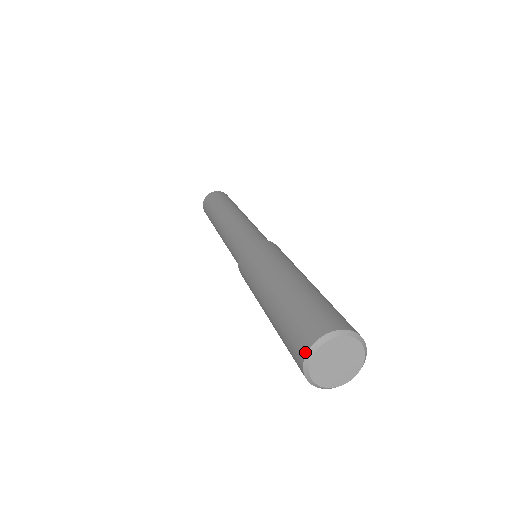
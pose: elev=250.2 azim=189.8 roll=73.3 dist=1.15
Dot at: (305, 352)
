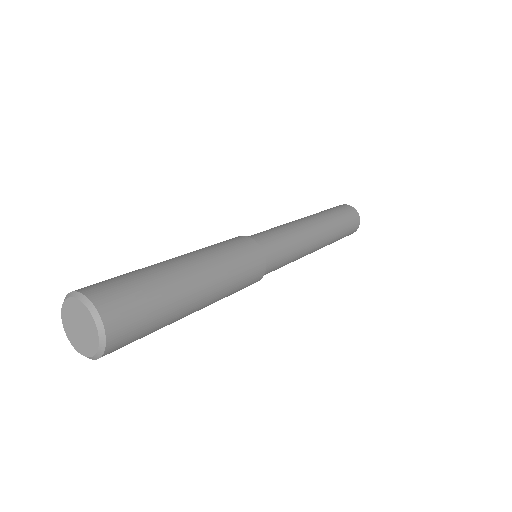
Dot at: occluded
